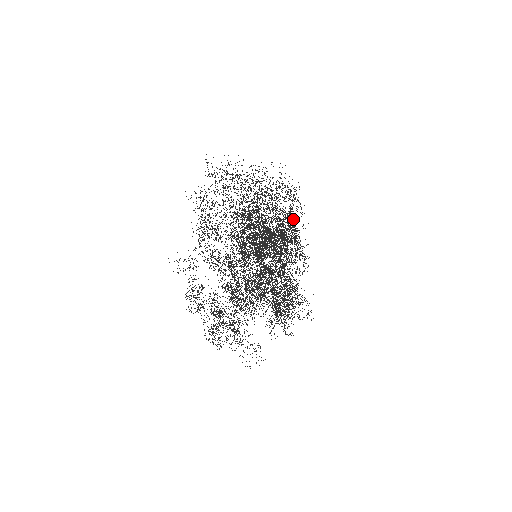
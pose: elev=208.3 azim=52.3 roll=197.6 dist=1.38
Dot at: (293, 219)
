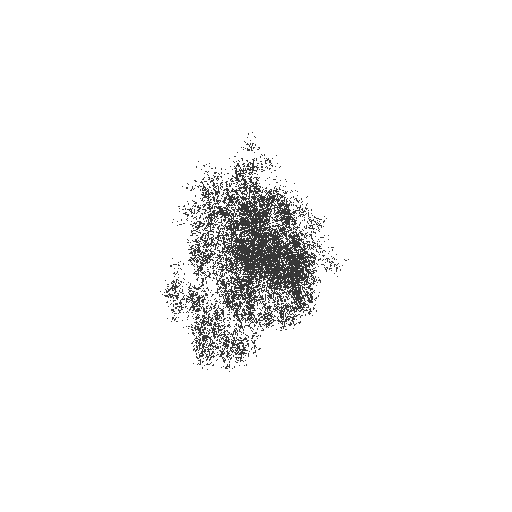
Dot at: (275, 190)
